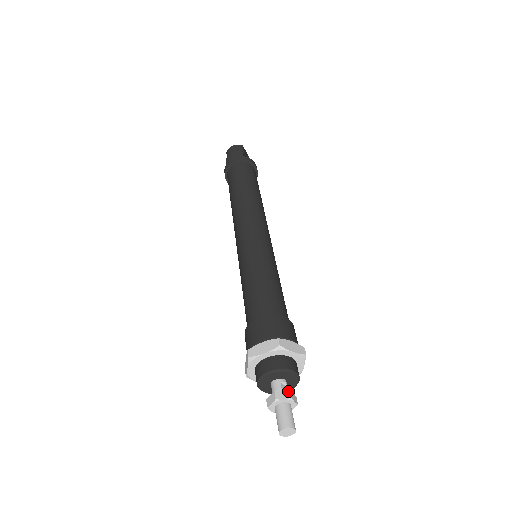
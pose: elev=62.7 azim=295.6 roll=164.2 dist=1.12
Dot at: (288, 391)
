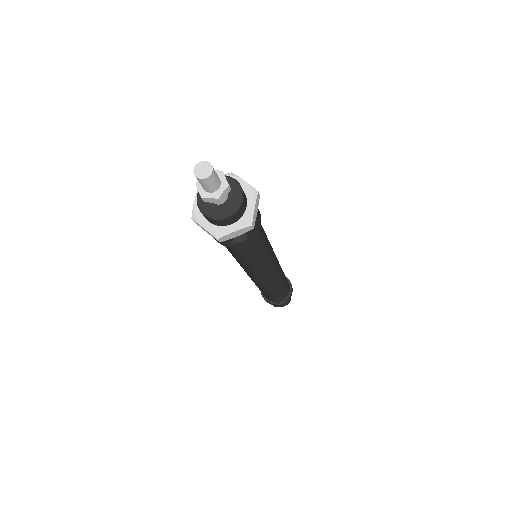
Dot at: (222, 174)
